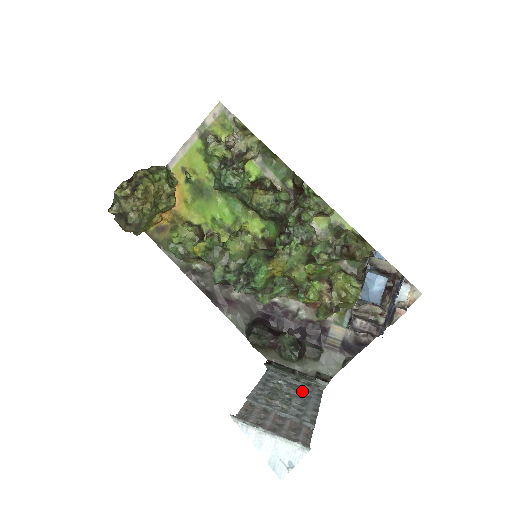
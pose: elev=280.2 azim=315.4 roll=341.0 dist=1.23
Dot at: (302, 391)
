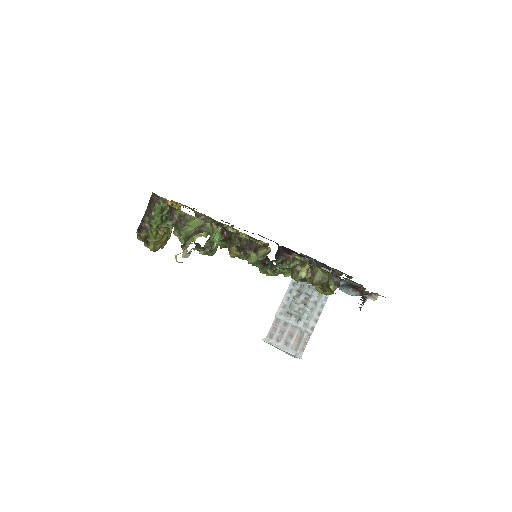
Dot at: (316, 291)
